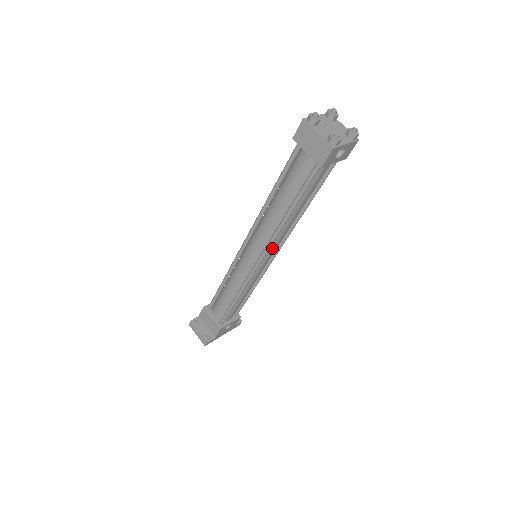
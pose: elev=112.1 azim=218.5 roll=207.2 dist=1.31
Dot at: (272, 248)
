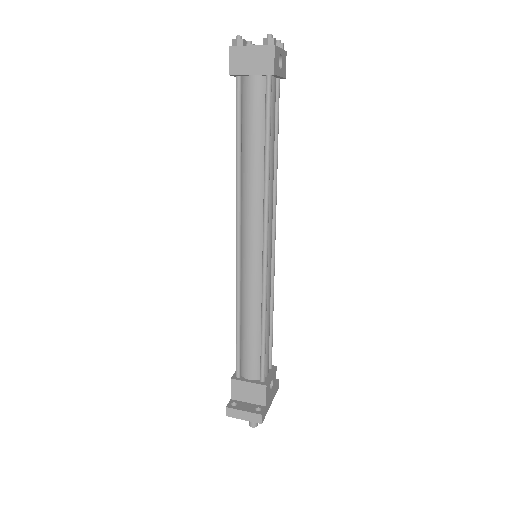
Dot at: (269, 224)
